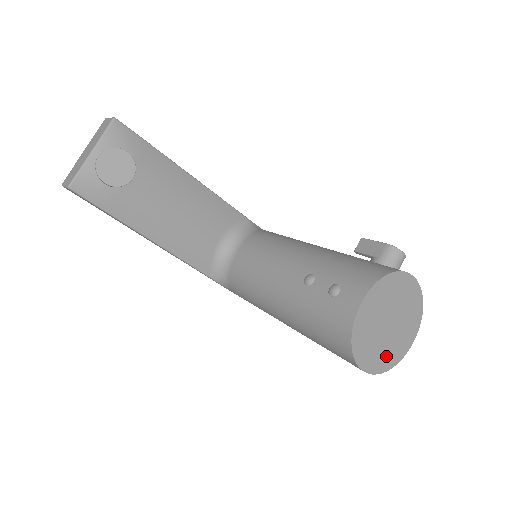
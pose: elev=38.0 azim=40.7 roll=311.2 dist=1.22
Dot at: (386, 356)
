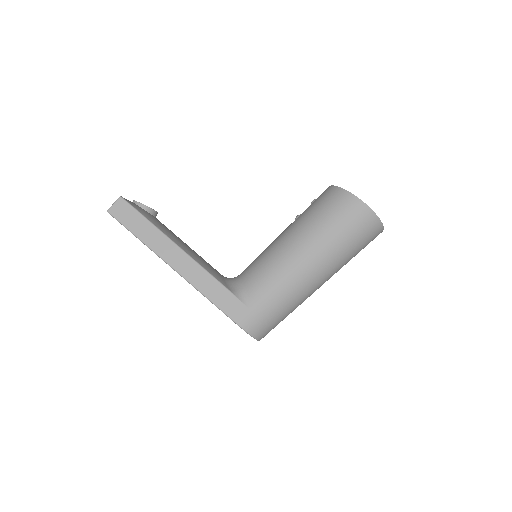
Dot at: occluded
